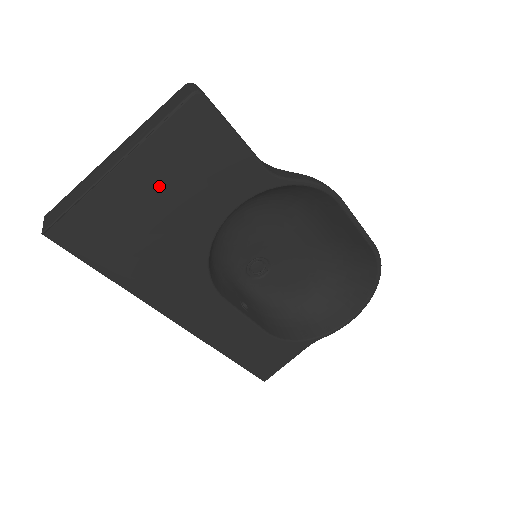
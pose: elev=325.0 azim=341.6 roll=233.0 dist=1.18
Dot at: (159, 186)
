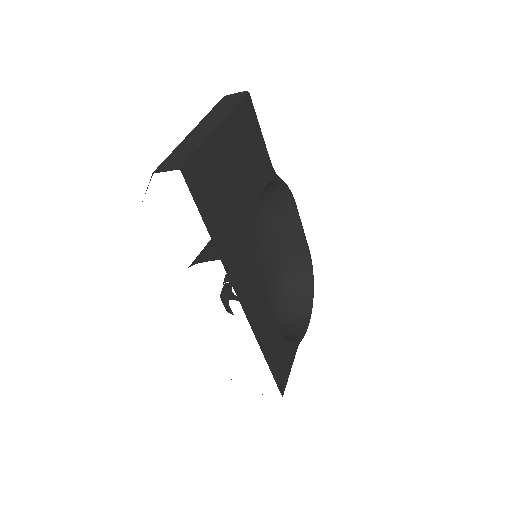
Dot at: (235, 154)
